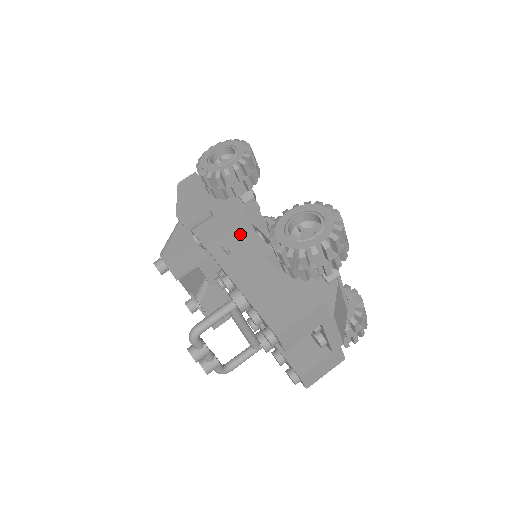
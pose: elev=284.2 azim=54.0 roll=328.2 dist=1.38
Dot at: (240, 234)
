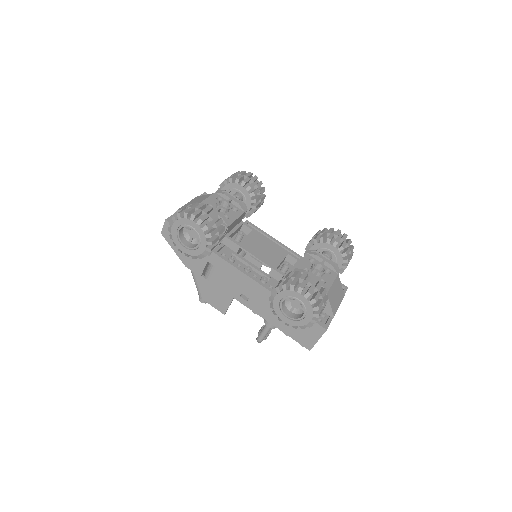
Dot at: (245, 283)
